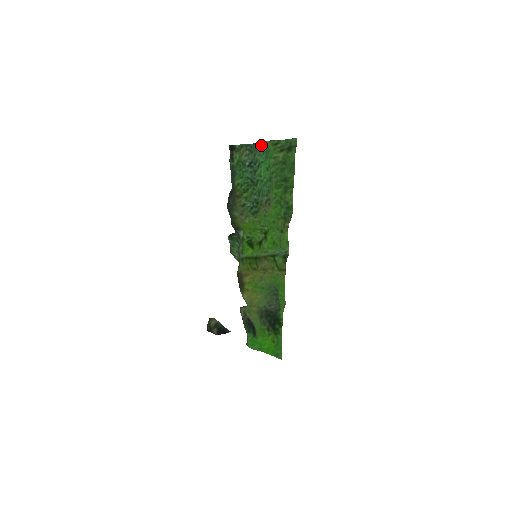
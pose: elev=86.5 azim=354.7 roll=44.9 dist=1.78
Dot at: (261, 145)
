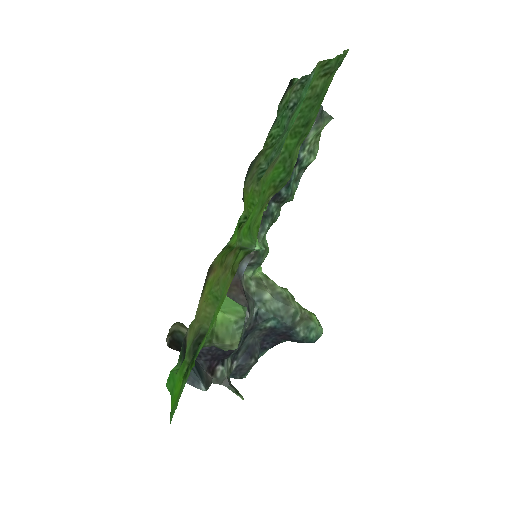
Dot at: (313, 72)
